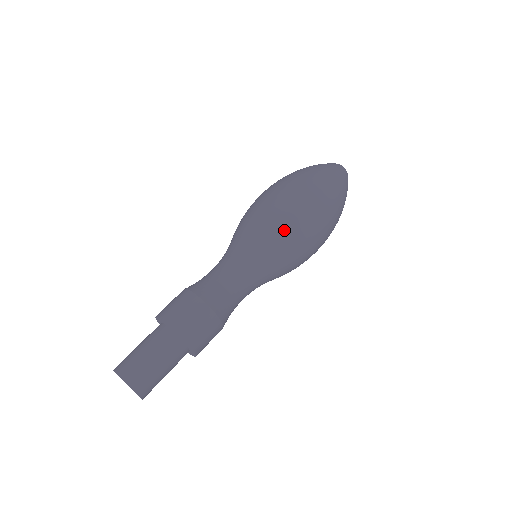
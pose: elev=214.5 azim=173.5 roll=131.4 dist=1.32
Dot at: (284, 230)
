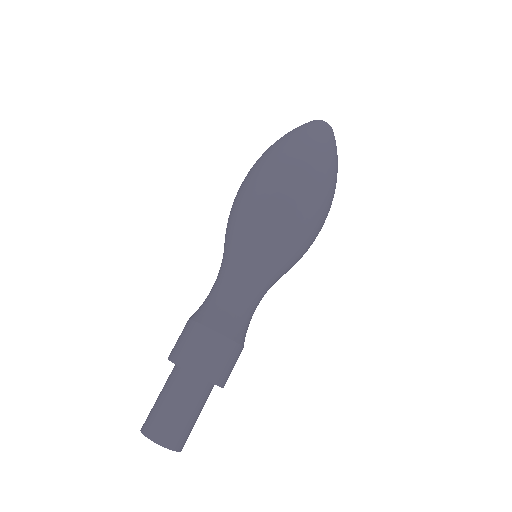
Dot at: (253, 212)
